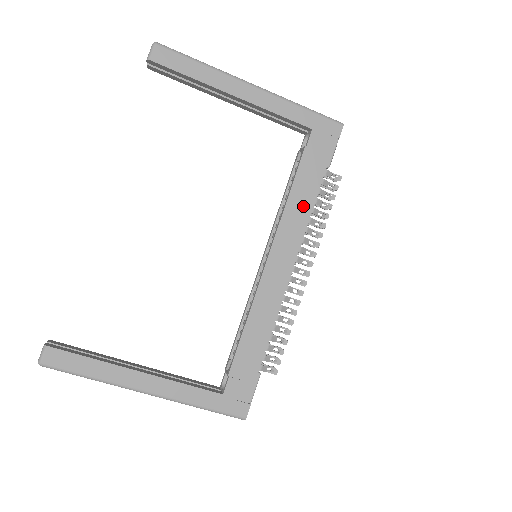
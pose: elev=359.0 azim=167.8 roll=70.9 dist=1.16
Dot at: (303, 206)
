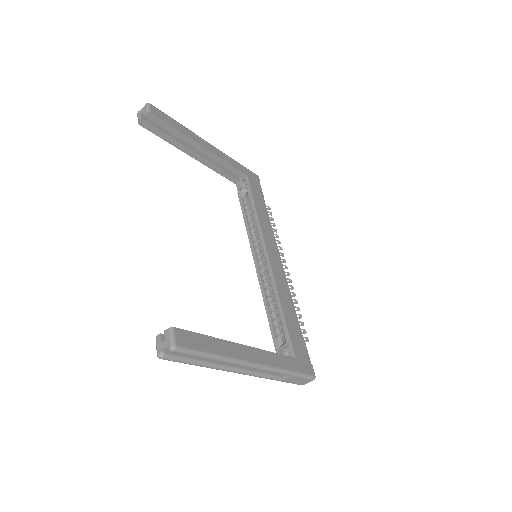
Dot at: (266, 221)
